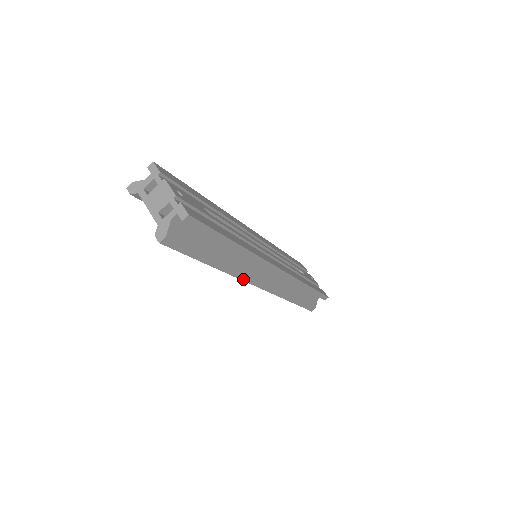
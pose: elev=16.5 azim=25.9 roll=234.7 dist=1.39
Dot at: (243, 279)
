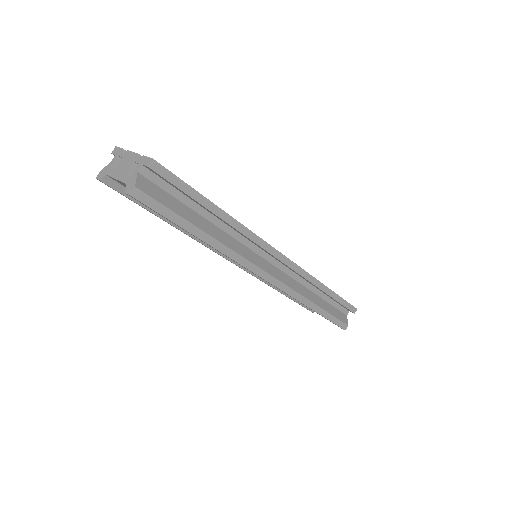
Dot at: (244, 265)
